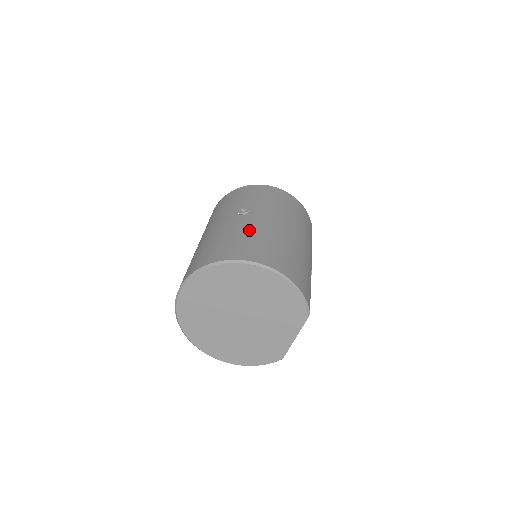
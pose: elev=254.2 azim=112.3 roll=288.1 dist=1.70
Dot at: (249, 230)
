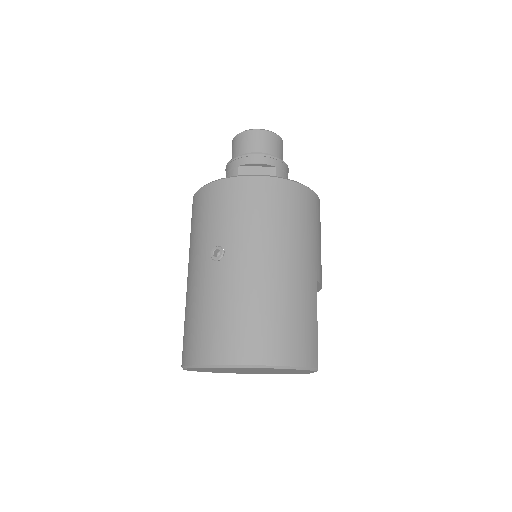
Dot at: (226, 299)
